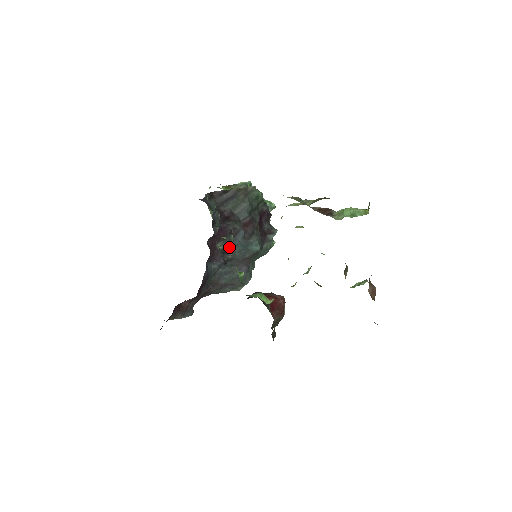
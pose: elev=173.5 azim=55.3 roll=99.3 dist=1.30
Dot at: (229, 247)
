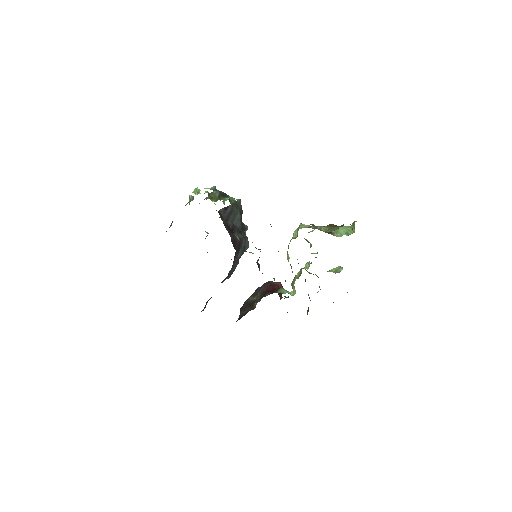
Dot at: (258, 260)
